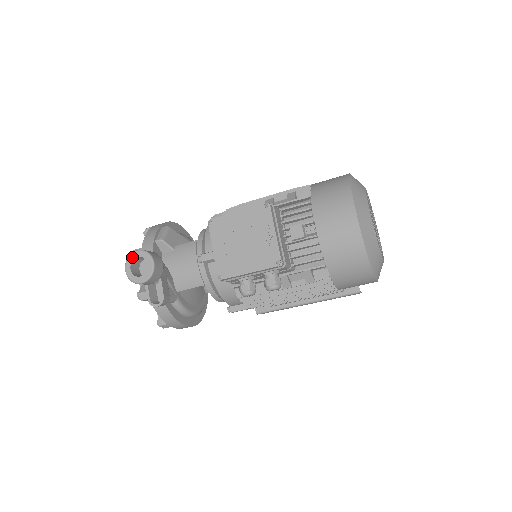
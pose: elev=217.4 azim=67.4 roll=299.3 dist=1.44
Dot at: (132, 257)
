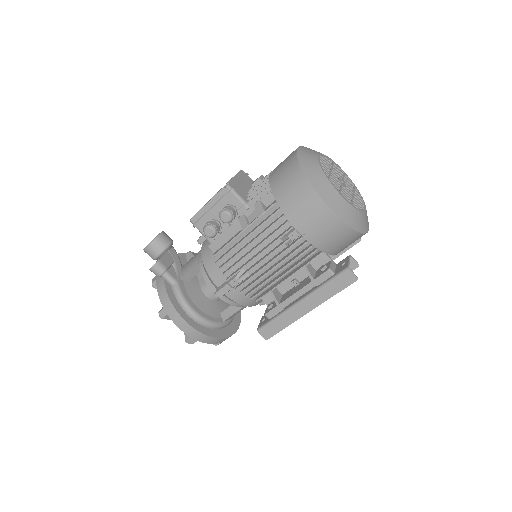
Dot at: occluded
